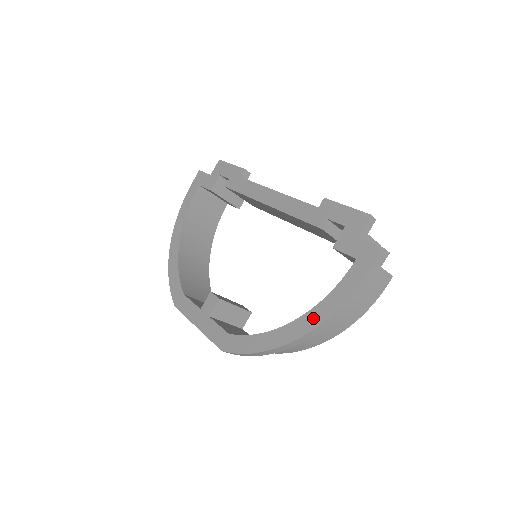
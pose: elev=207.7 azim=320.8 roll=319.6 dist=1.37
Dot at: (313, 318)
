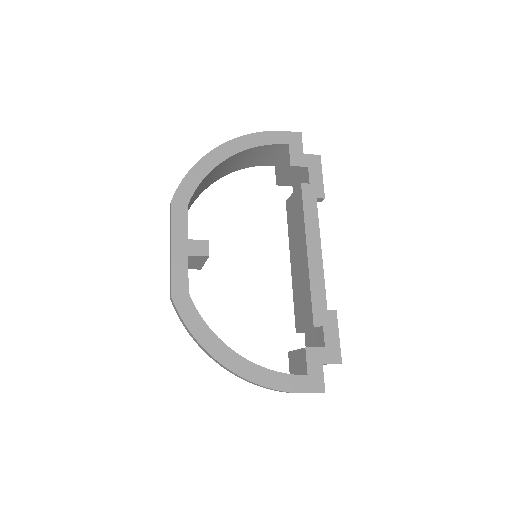
Dot at: (249, 370)
